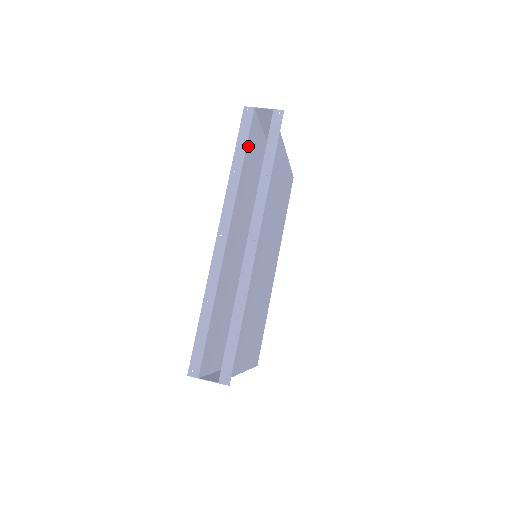
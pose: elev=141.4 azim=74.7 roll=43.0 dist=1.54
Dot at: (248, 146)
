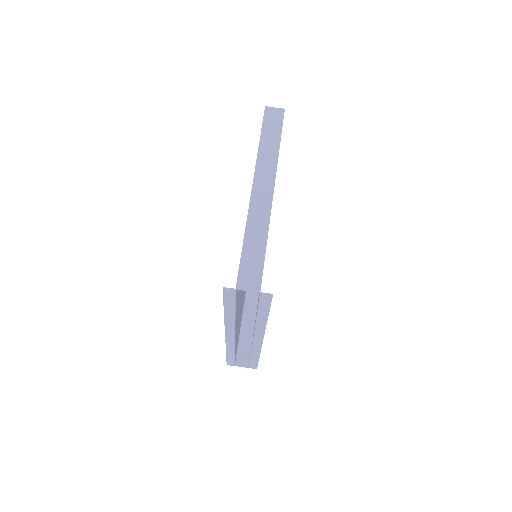
Dot at: (236, 298)
